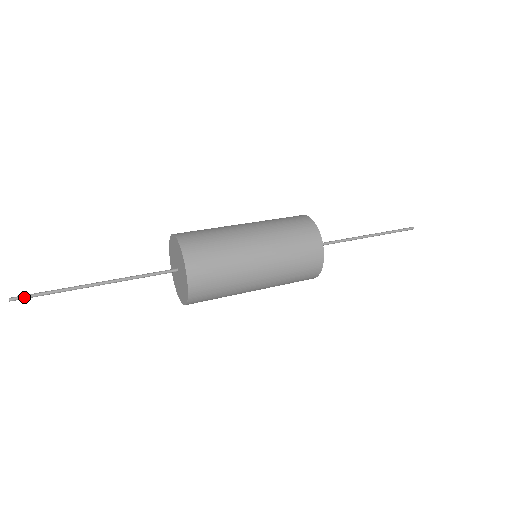
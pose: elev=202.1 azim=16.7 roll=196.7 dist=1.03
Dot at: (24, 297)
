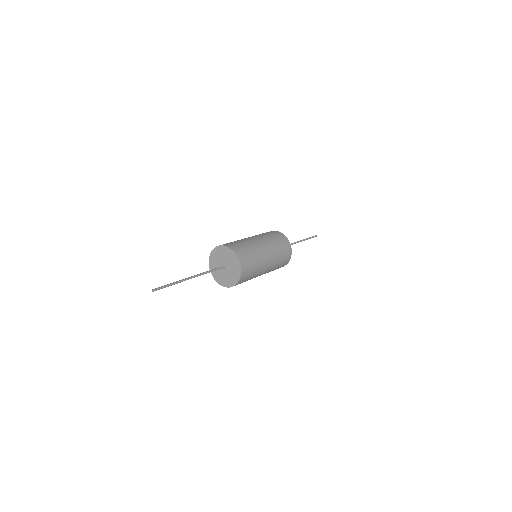
Dot at: (159, 288)
